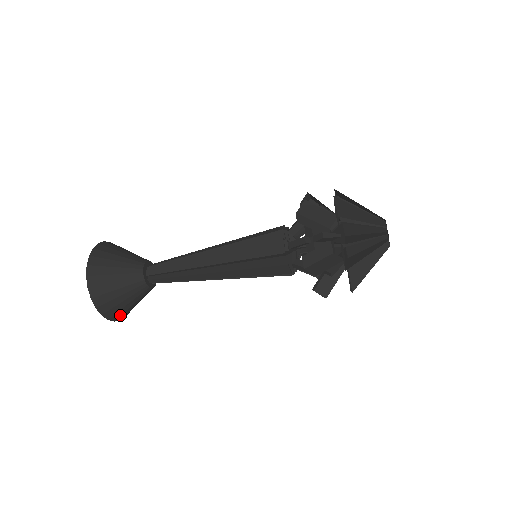
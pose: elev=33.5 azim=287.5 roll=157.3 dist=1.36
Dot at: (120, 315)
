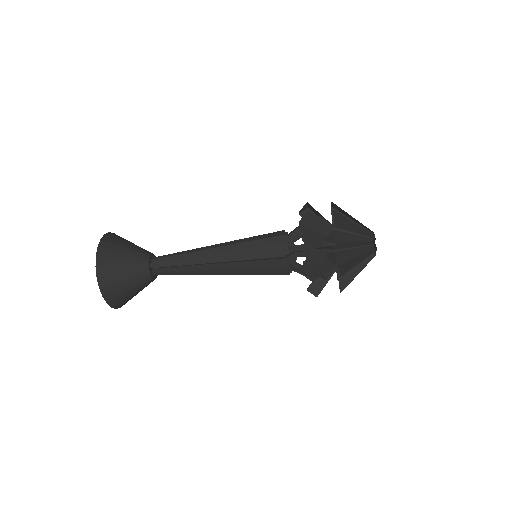
Dot at: (108, 284)
